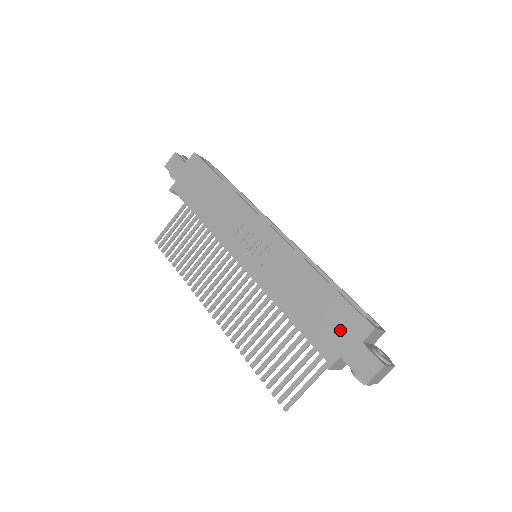
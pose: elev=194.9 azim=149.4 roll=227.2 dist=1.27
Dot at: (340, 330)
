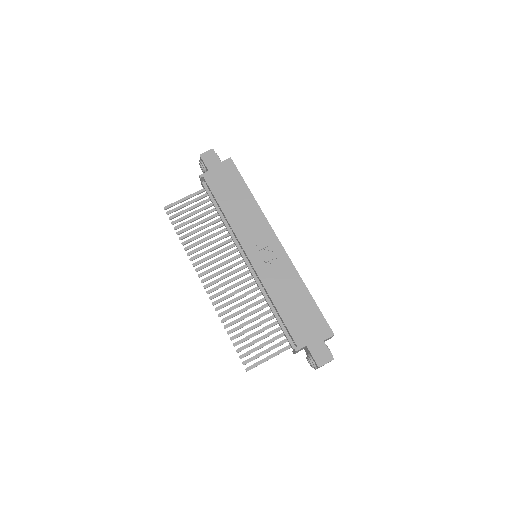
Dot at: (311, 329)
